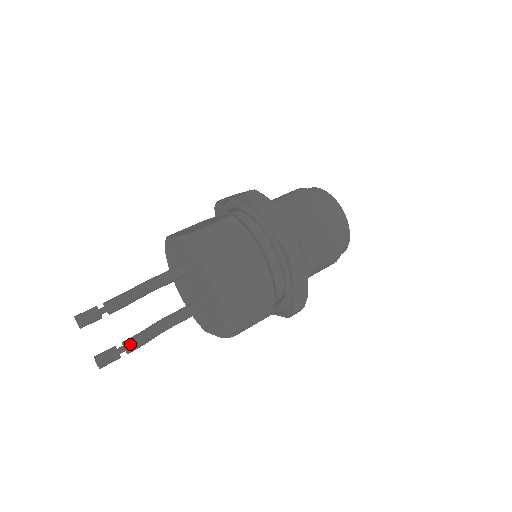
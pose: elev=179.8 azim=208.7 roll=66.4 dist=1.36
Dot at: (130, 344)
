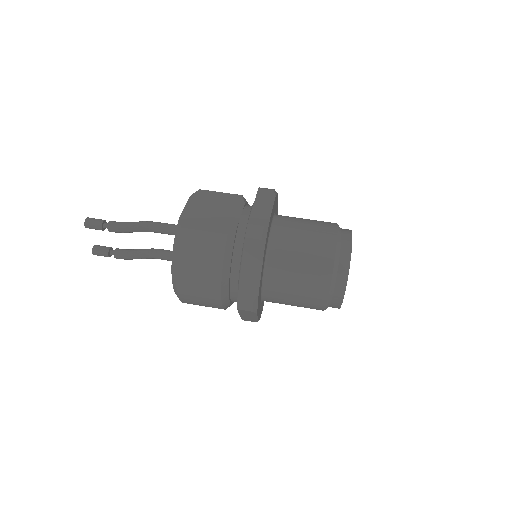
Dot at: (118, 255)
